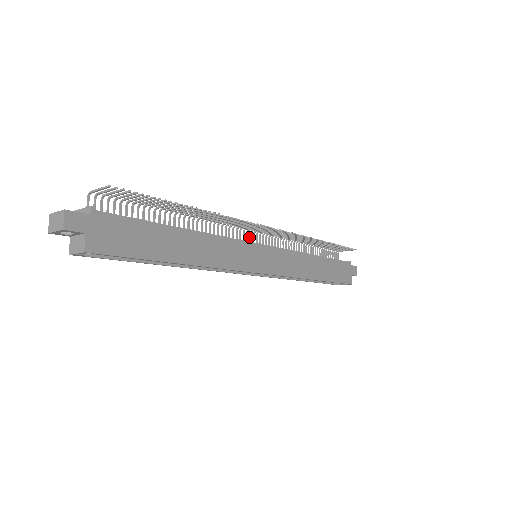
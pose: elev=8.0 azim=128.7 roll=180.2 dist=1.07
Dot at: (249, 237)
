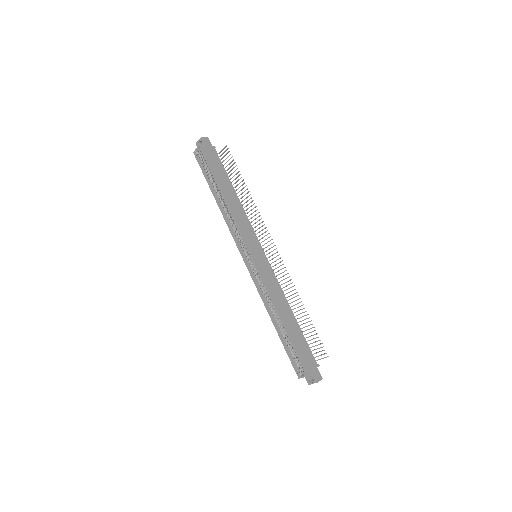
Dot at: occluded
